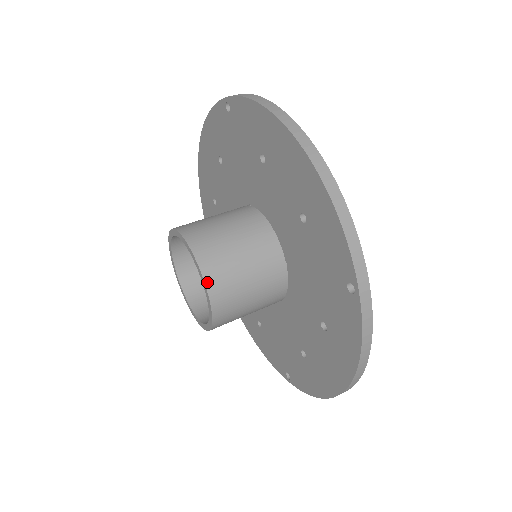
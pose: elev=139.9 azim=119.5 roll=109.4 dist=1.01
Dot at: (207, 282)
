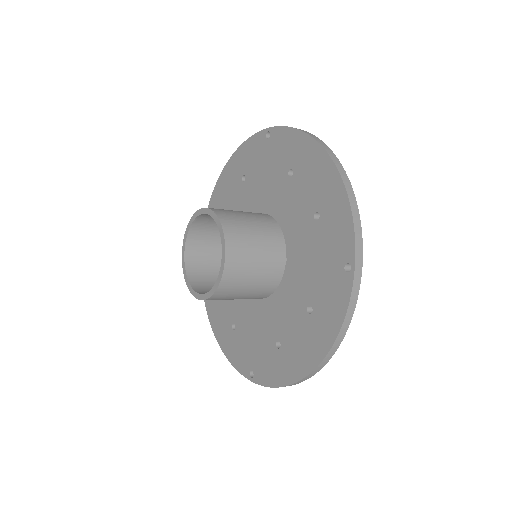
Dot at: (202, 209)
